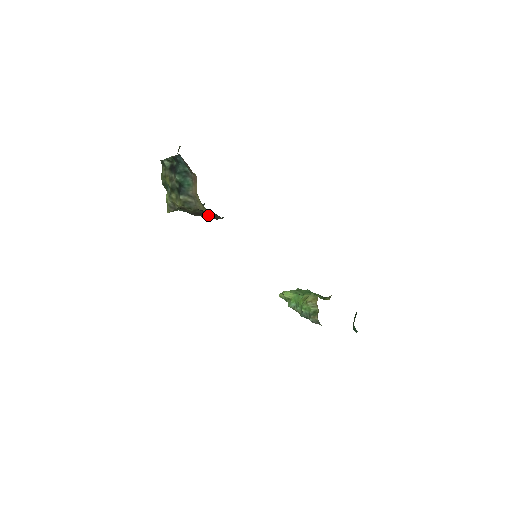
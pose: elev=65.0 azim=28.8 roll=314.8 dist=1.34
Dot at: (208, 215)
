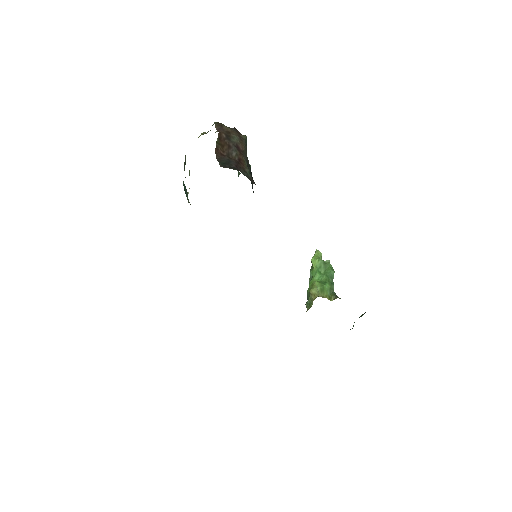
Dot at: occluded
